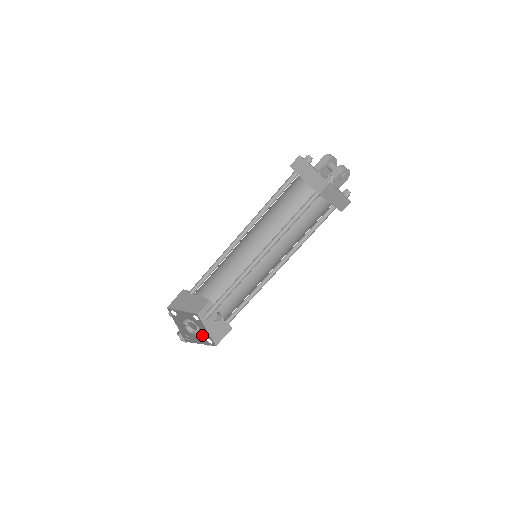
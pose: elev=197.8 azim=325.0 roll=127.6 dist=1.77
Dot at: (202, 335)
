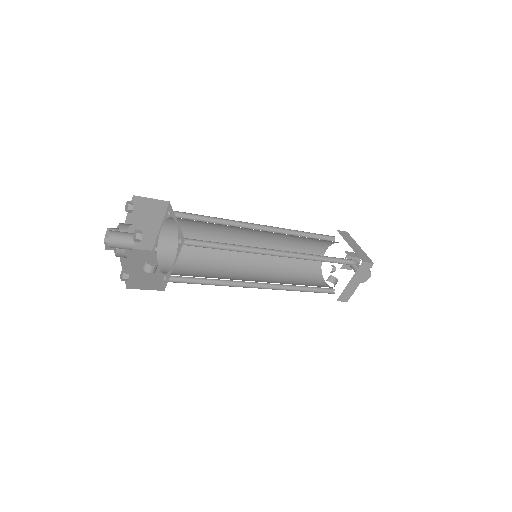
Dot at: occluded
